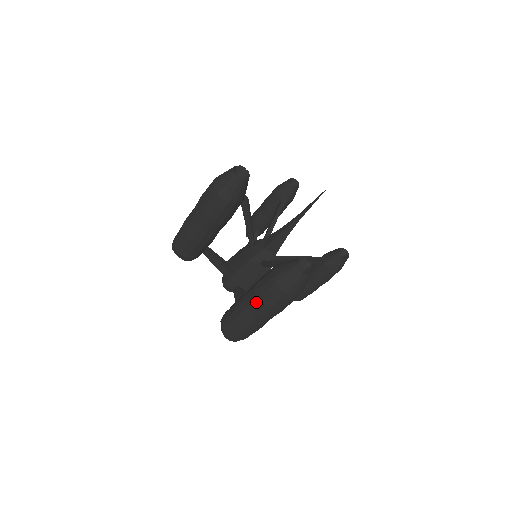
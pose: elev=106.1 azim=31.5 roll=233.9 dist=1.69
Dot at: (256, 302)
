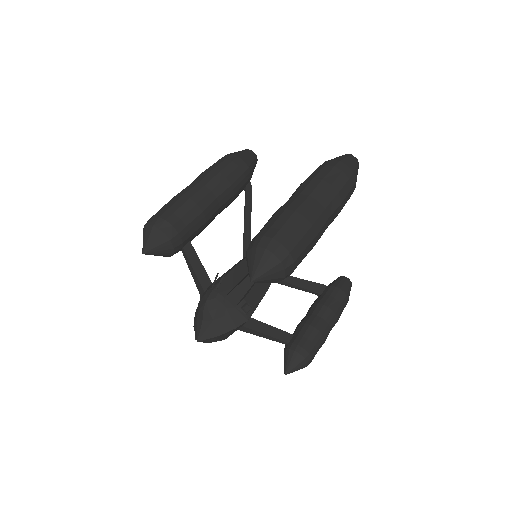
Dot at: (313, 181)
